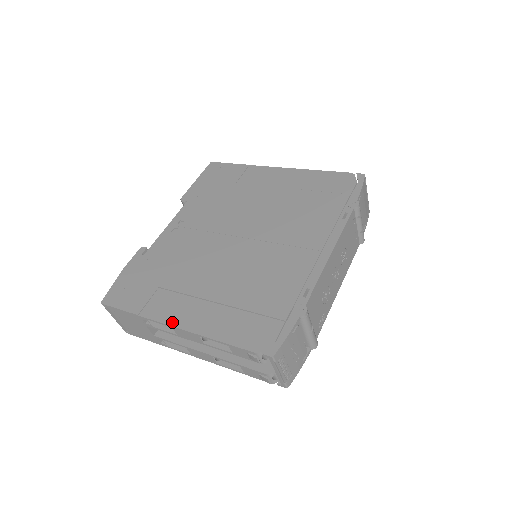
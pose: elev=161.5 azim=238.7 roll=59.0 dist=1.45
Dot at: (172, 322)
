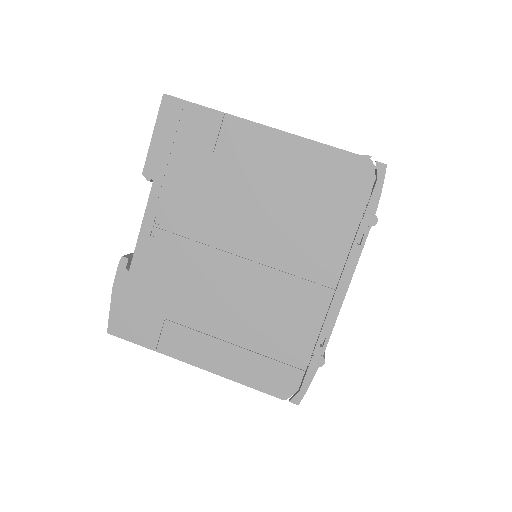
Dot at: (194, 362)
